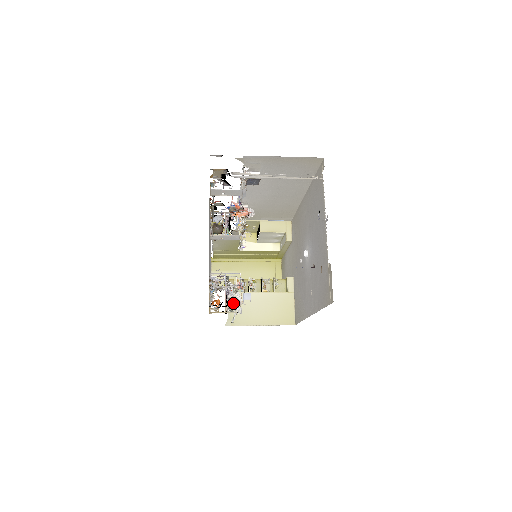
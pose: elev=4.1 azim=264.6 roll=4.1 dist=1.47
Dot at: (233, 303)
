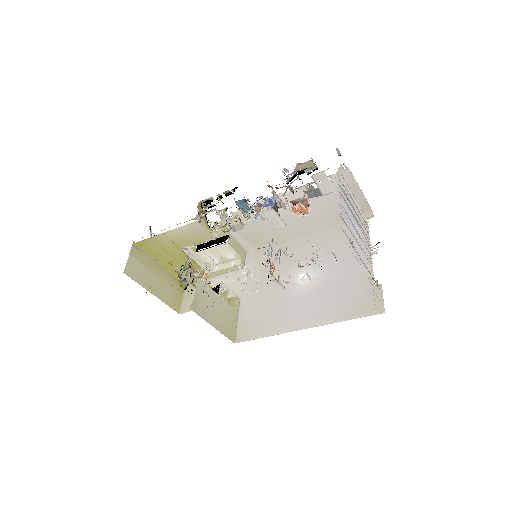
Dot at: (199, 290)
